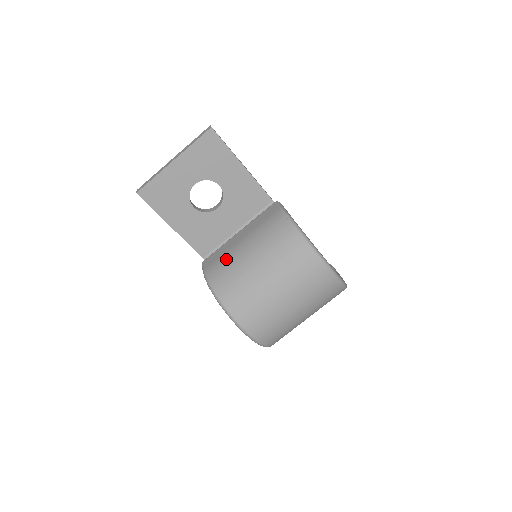
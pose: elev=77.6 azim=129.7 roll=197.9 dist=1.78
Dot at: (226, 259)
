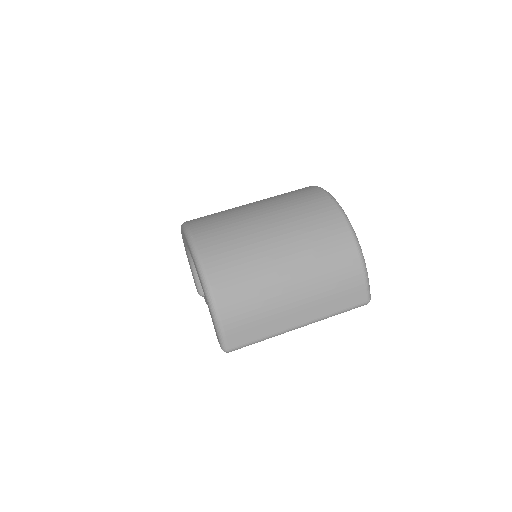
Dot at: occluded
